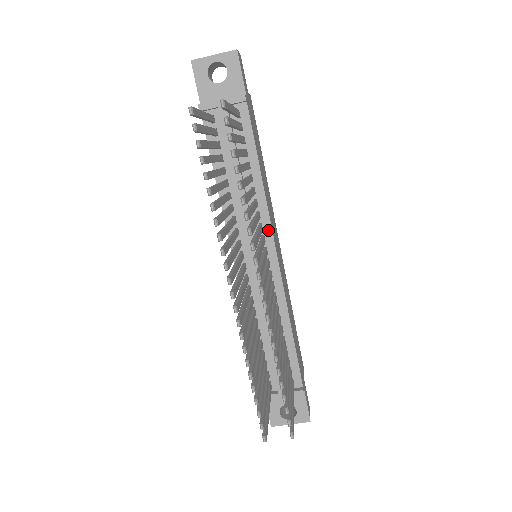
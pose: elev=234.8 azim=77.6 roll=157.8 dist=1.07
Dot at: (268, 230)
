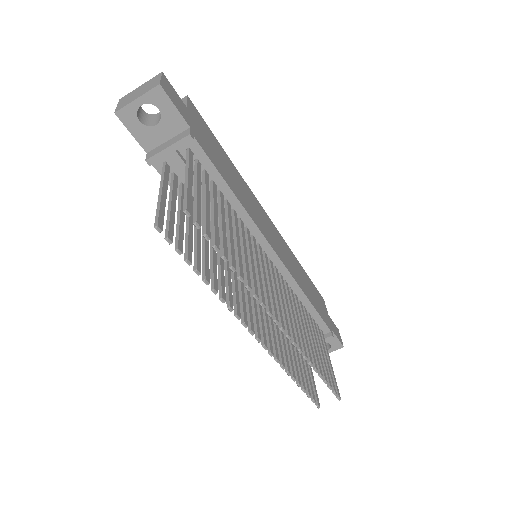
Dot at: (260, 238)
